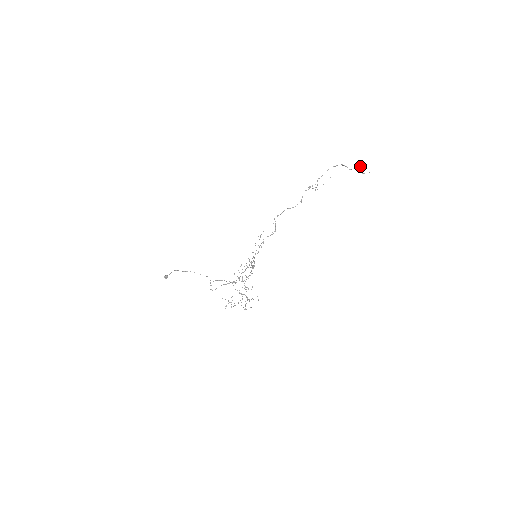
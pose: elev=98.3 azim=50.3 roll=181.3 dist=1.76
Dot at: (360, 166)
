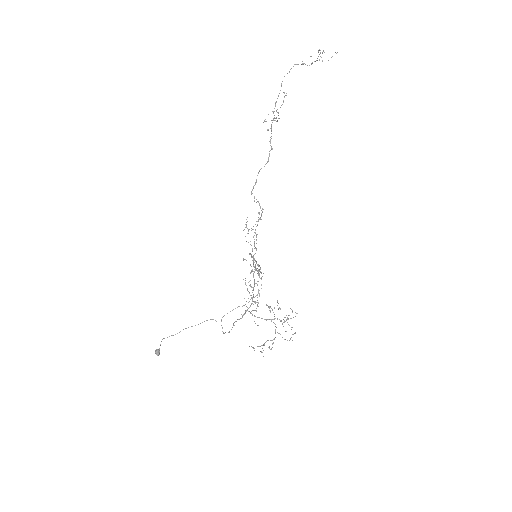
Dot at: occluded
